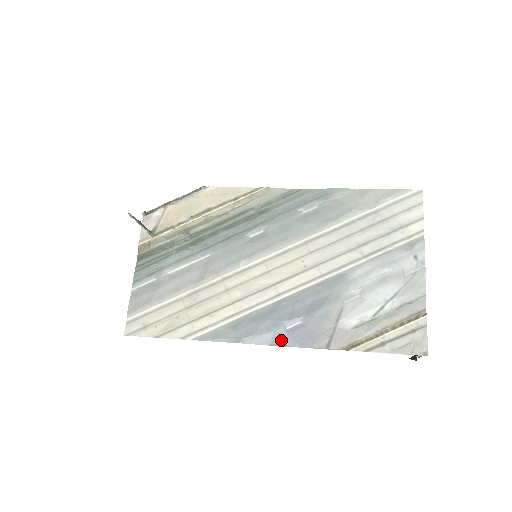
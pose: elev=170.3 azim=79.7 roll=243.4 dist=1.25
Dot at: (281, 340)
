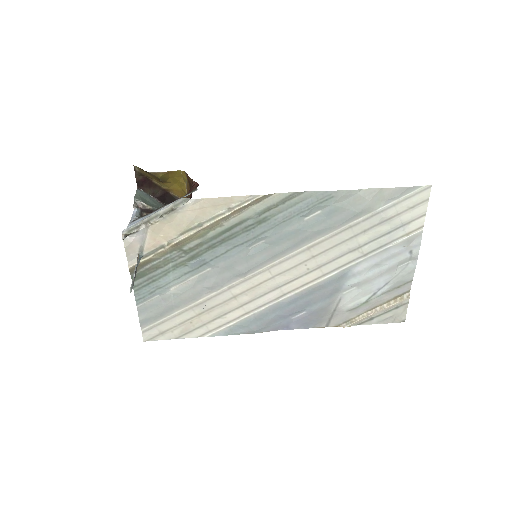
Dot at: (288, 326)
